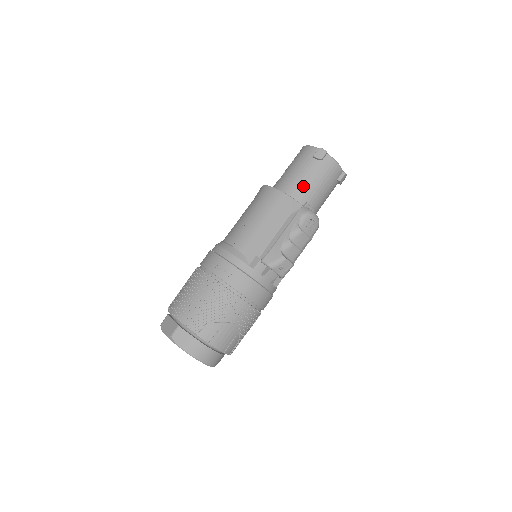
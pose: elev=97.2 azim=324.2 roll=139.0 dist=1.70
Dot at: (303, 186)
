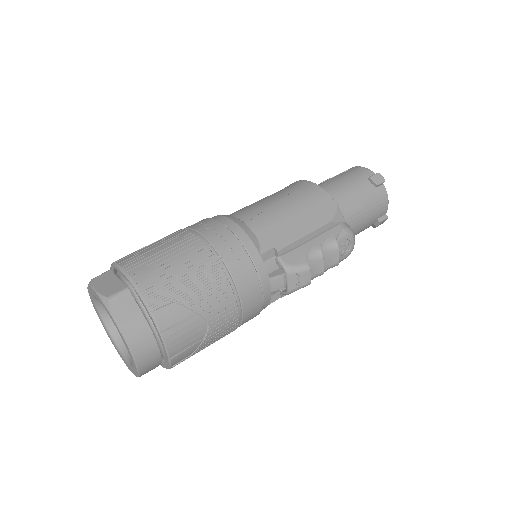
Dot at: (348, 202)
